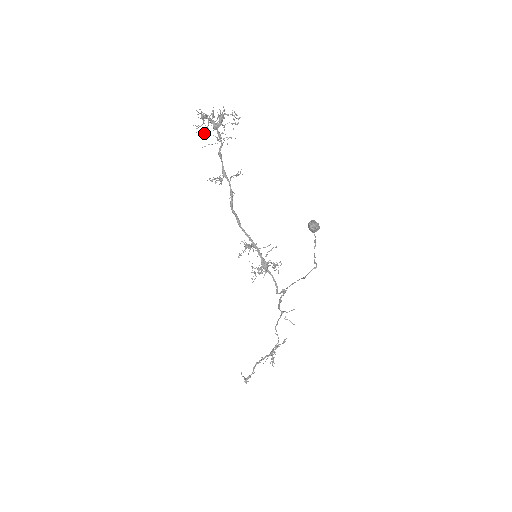
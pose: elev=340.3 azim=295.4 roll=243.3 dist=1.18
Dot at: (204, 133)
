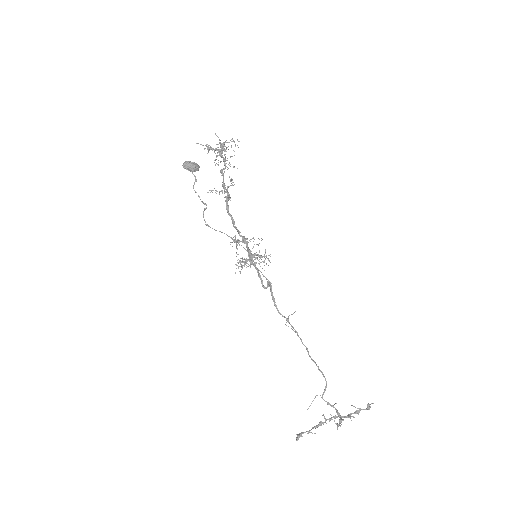
Dot at: occluded
